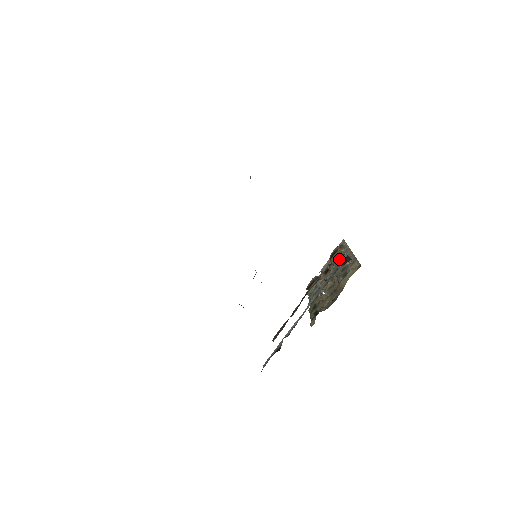
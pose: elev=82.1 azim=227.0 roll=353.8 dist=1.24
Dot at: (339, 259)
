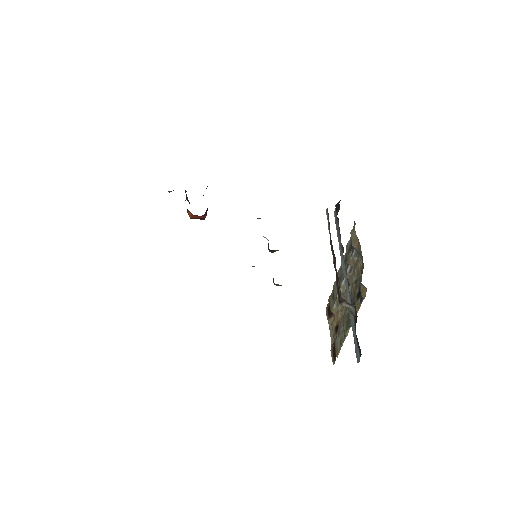
Dot at: occluded
